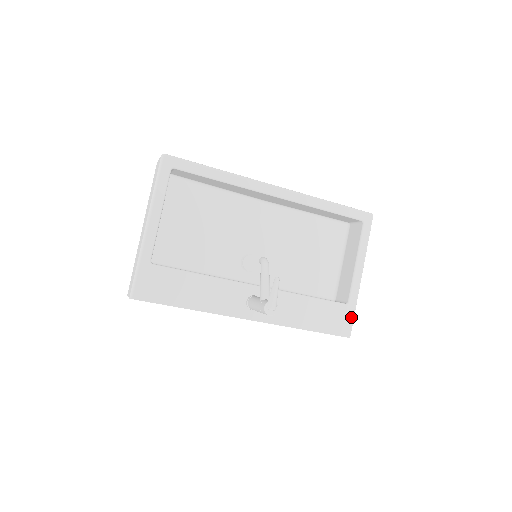
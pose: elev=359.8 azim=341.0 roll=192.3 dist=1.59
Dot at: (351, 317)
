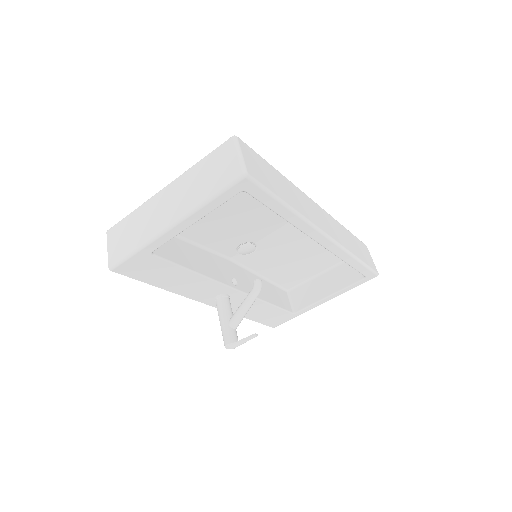
Dot at: (288, 320)
